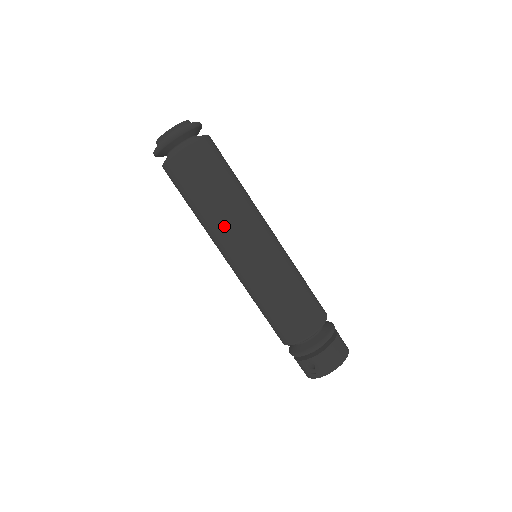
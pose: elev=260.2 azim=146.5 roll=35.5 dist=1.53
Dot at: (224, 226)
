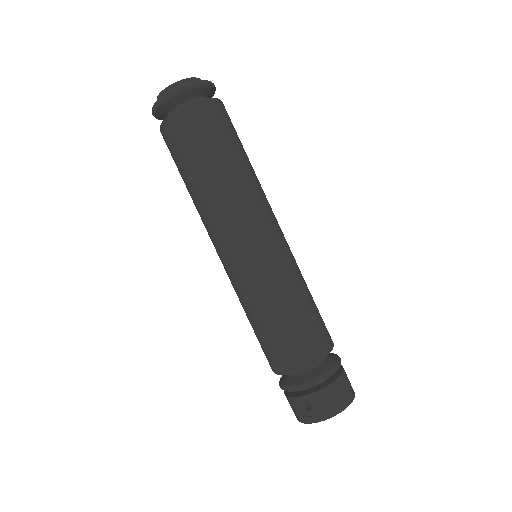
Dot at: (224, 208)
